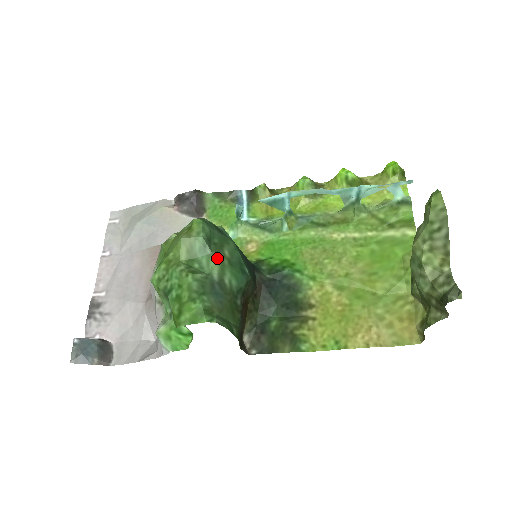
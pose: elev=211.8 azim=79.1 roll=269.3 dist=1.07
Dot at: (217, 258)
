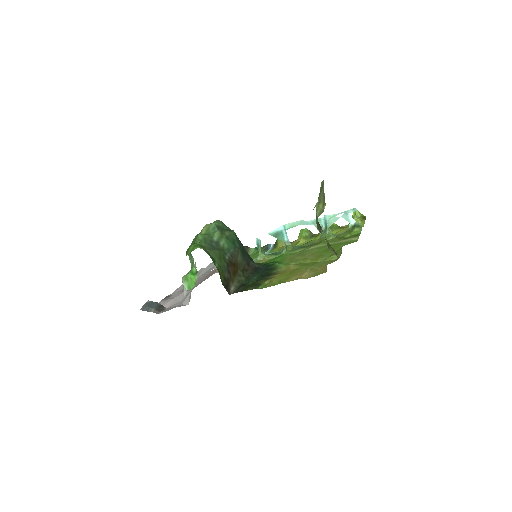
Dot at: (220, 233)
